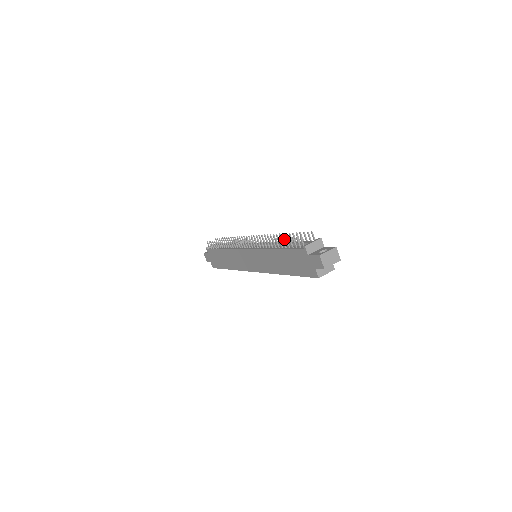
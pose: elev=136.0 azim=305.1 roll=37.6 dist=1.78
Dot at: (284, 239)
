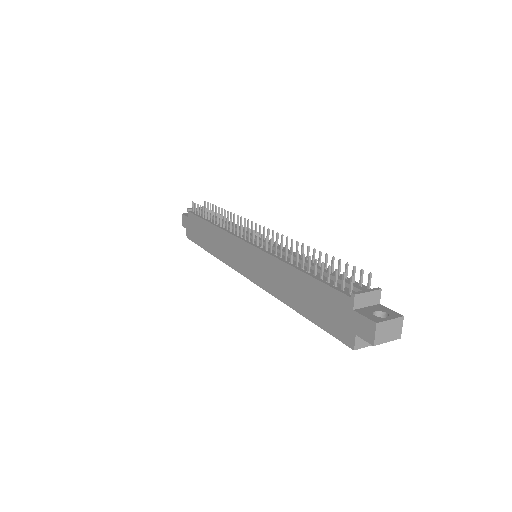
Dot at: (313, 257)
